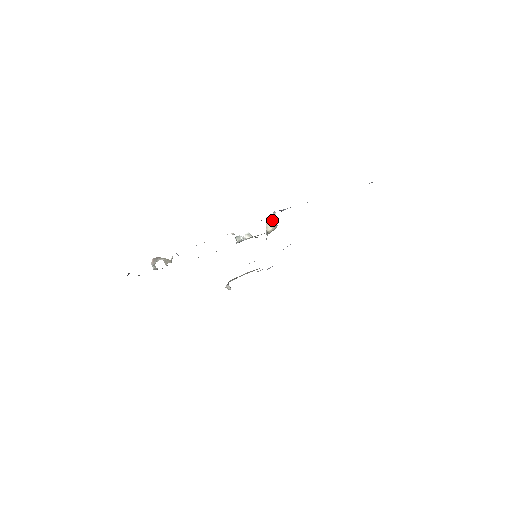
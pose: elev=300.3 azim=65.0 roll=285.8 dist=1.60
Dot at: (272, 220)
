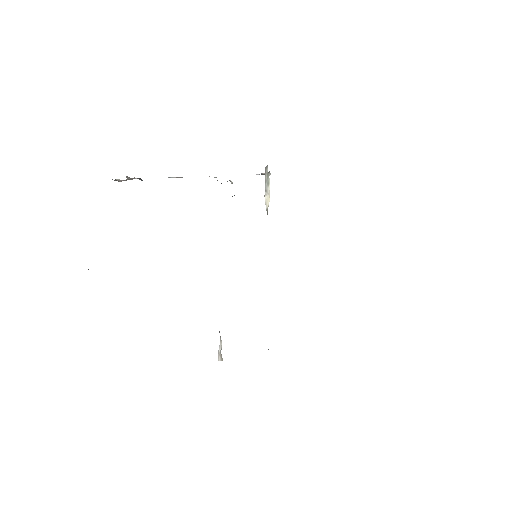
Dot at: (265, 173)
